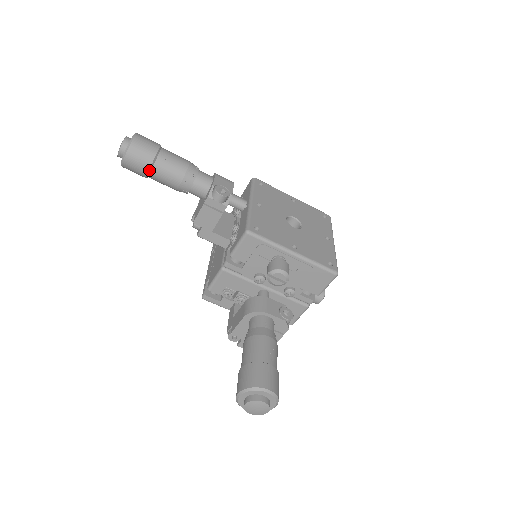
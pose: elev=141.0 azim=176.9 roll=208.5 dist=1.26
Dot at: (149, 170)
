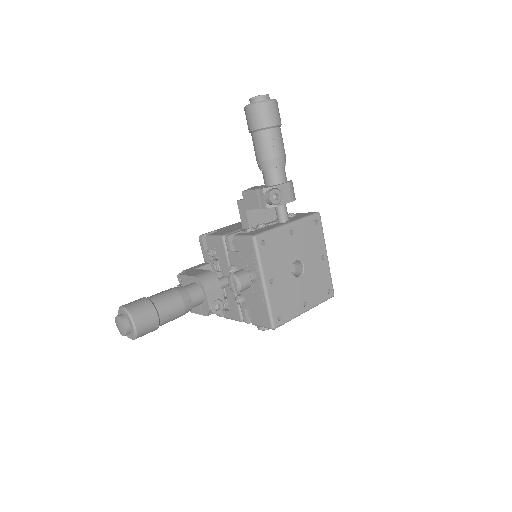
Dot at: (253, 130)
